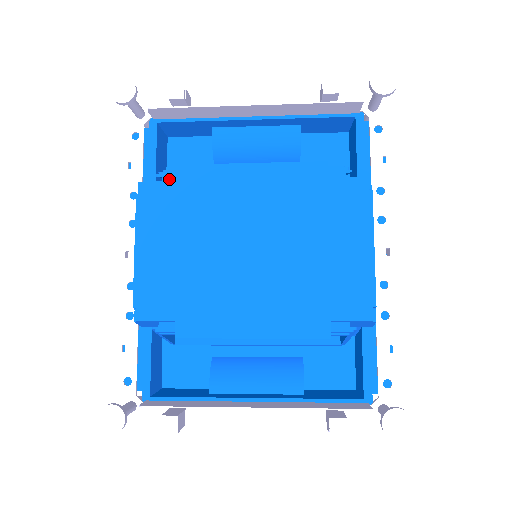
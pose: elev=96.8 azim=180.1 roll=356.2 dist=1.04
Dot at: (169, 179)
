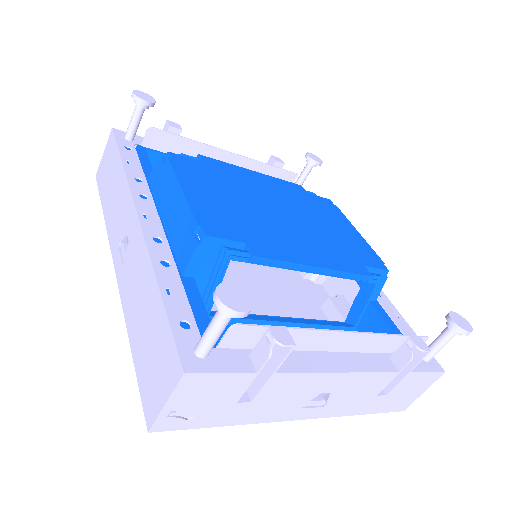
Dot at: occluded
